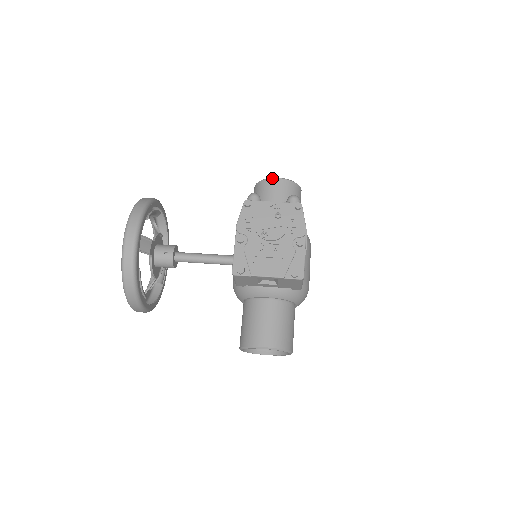
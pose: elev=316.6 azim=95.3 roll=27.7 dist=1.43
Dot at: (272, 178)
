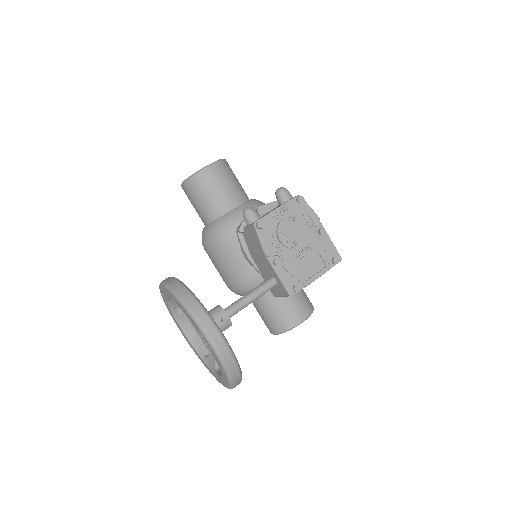
Dot at: (204, 168)
